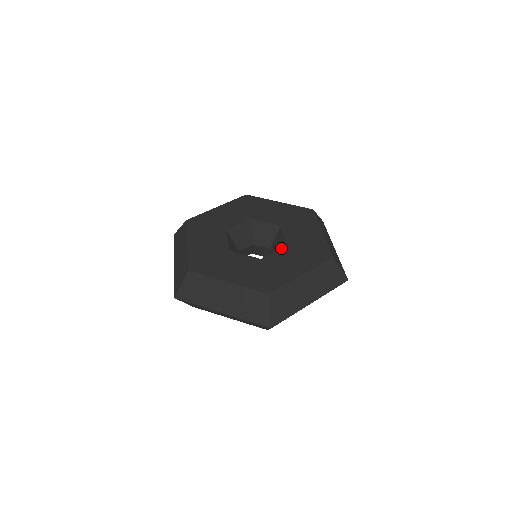
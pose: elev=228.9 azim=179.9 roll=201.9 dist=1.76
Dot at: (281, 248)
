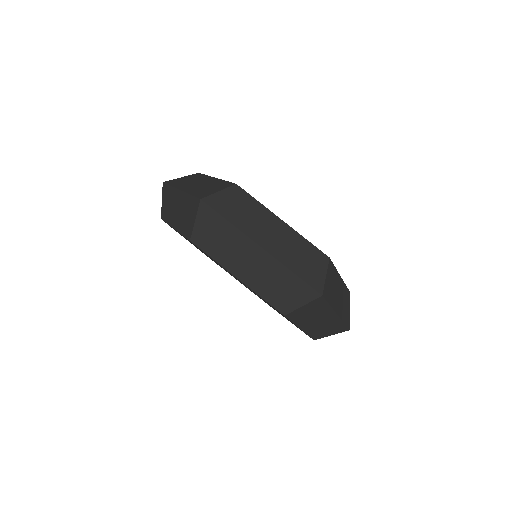
Dot at: occluded
